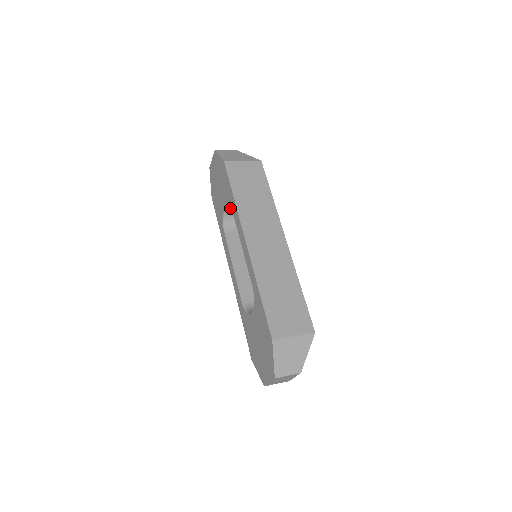
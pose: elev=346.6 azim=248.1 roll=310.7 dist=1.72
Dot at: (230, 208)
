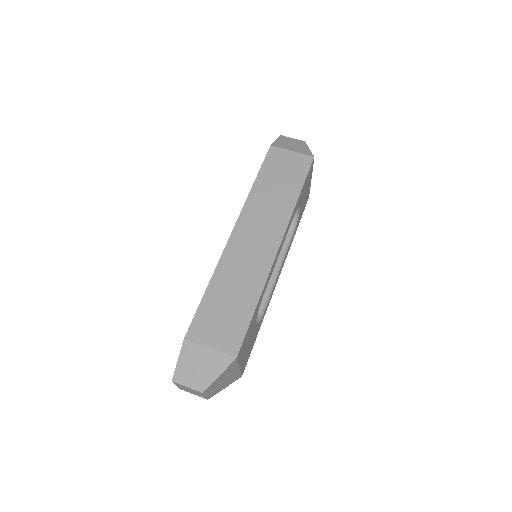
Dot at: occluded
